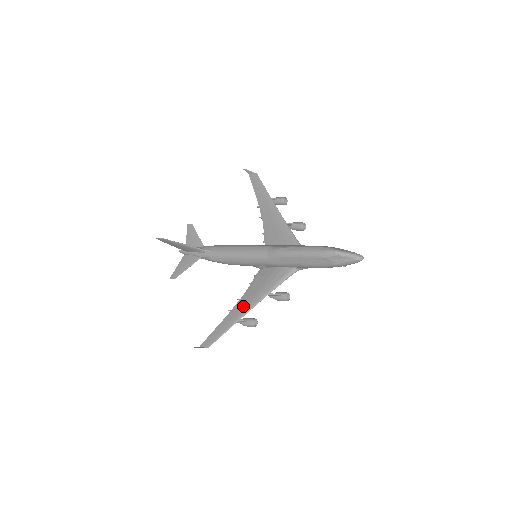
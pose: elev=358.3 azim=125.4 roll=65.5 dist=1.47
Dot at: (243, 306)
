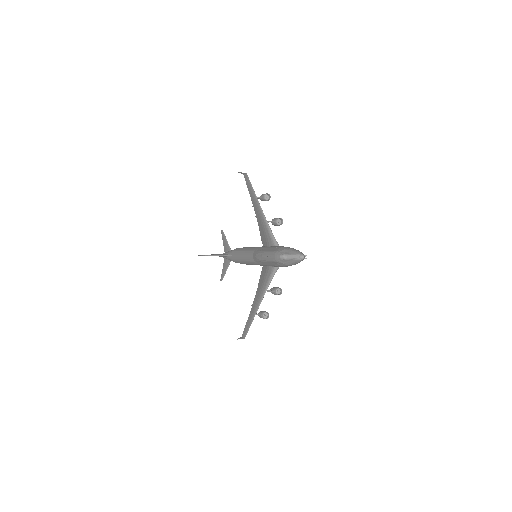
Dot at: (256, 302)
